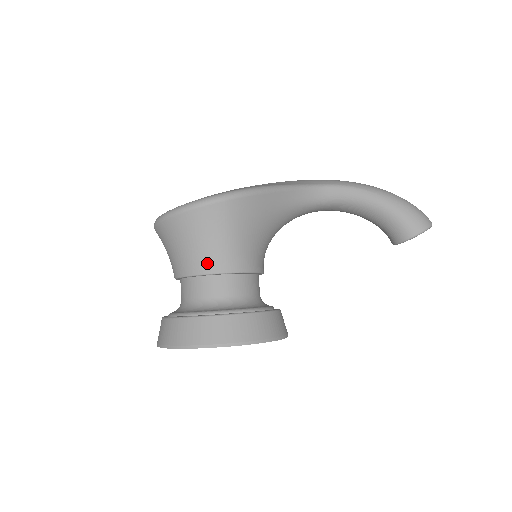
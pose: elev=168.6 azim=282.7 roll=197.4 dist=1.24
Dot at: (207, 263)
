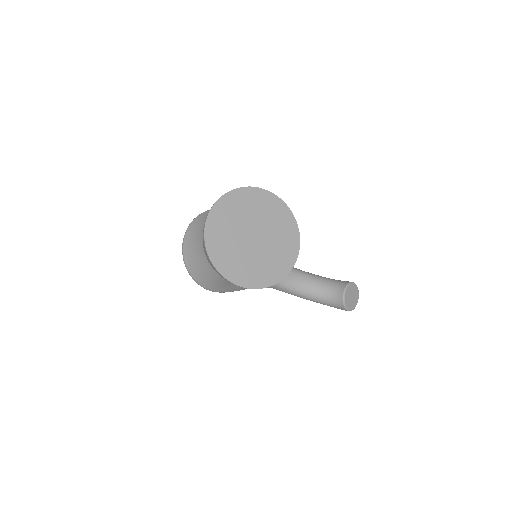
Dot at: occluded
